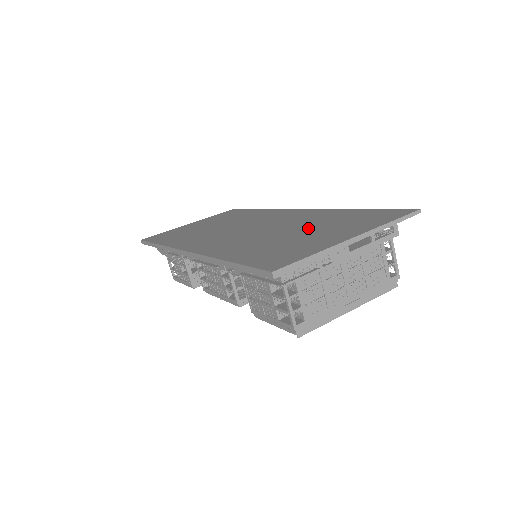
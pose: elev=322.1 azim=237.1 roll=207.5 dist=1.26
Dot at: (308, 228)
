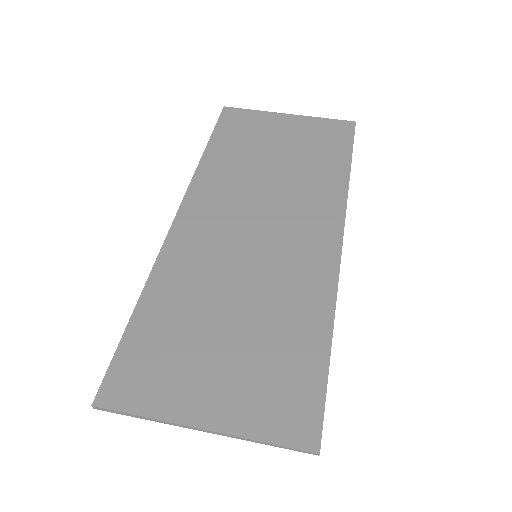
Dot at: (246, 329)
